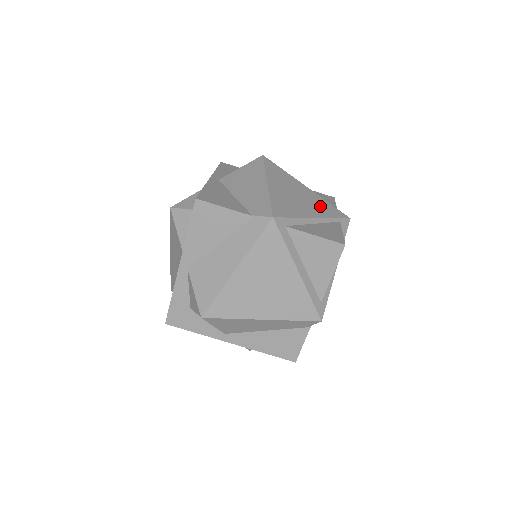
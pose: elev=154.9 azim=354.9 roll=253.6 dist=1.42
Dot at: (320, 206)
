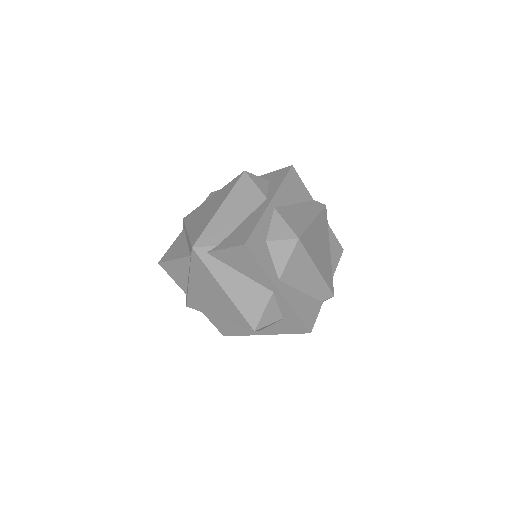
Dot at: occluded
